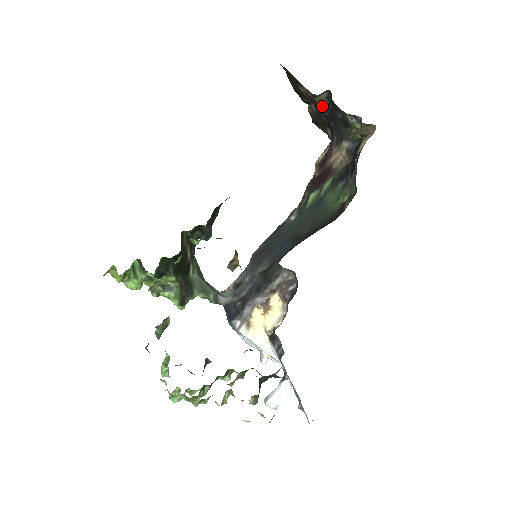
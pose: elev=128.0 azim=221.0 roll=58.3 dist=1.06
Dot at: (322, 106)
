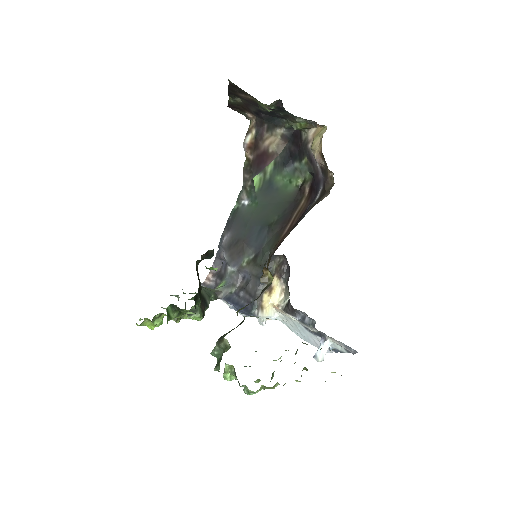
Dot at: (268, 110)
